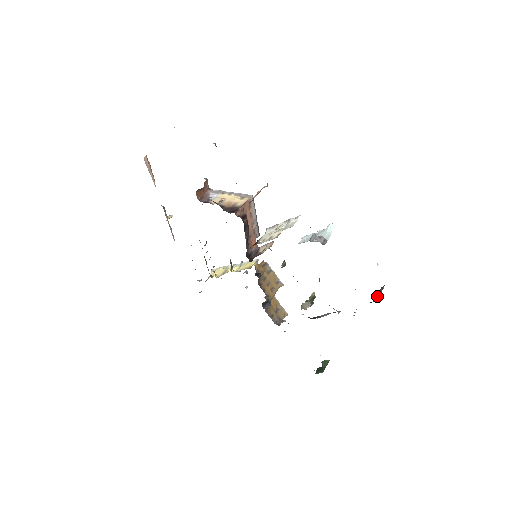
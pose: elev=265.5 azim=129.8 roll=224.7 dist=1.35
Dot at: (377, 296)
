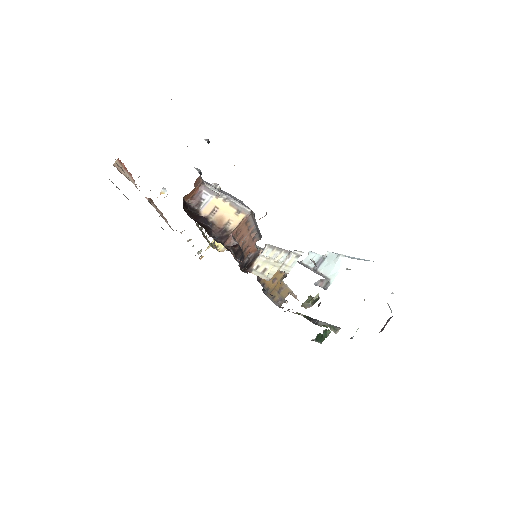
Dot at: (381, 329)
